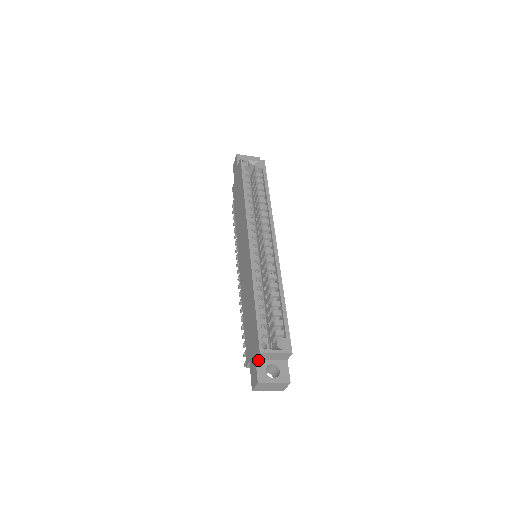
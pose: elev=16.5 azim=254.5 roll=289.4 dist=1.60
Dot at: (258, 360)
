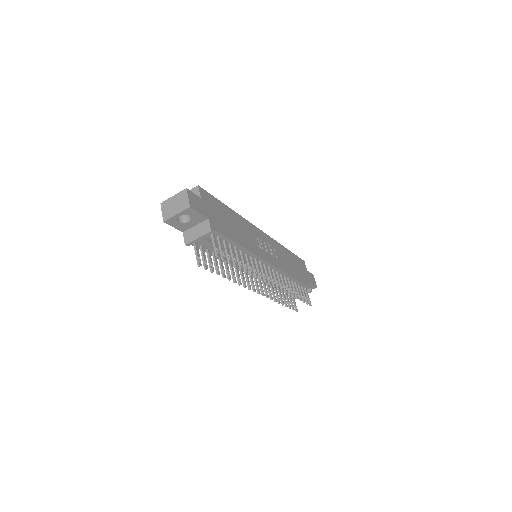
Dot at: occluded
